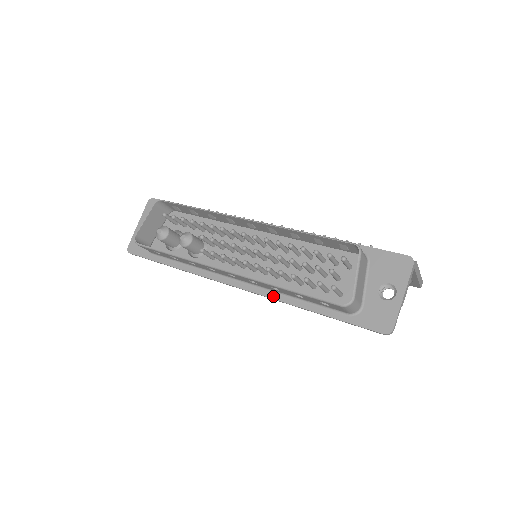
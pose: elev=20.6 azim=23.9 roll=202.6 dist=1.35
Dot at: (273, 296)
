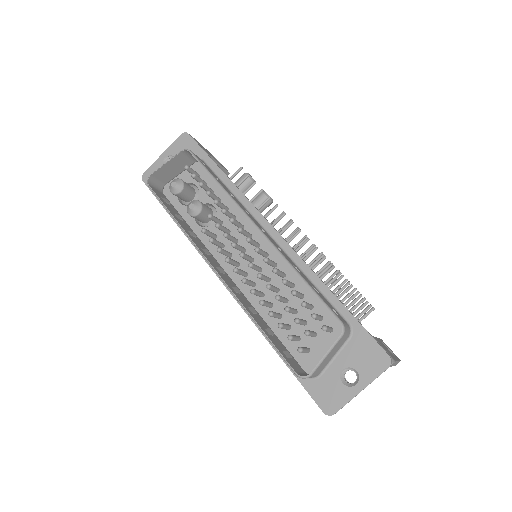
Dot at: occluded
